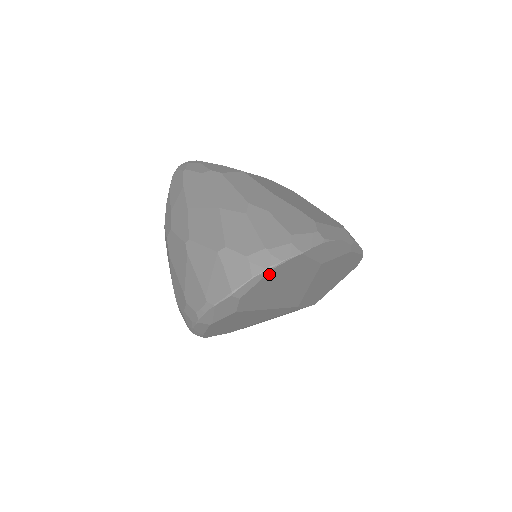
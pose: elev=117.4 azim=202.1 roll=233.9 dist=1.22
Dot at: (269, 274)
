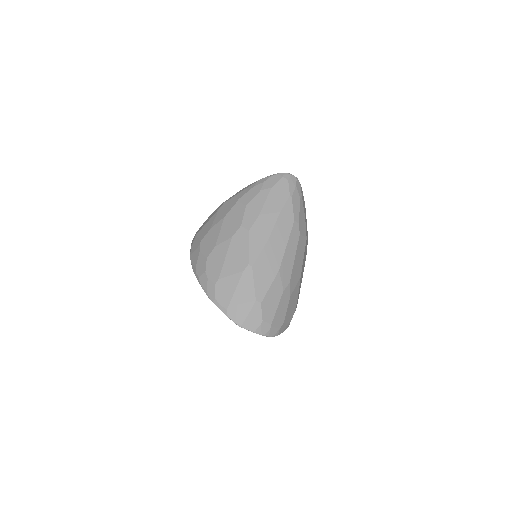
Dot at: occluded
